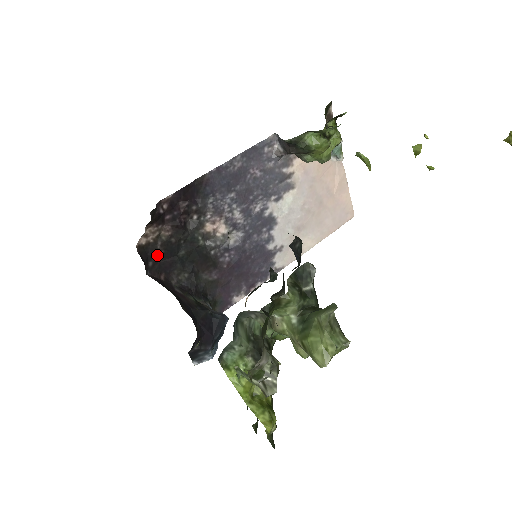
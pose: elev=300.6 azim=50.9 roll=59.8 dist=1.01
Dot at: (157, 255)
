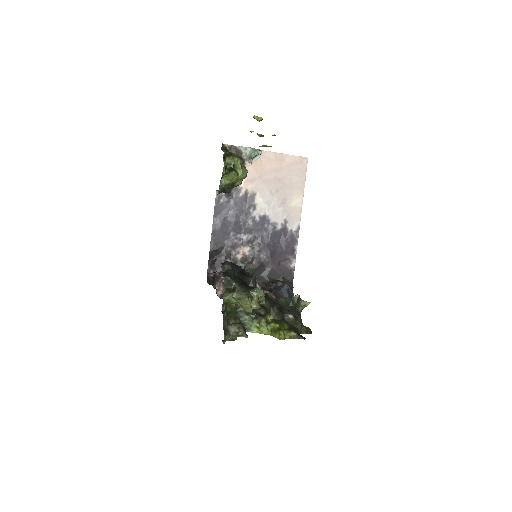
Dot at: occluded
